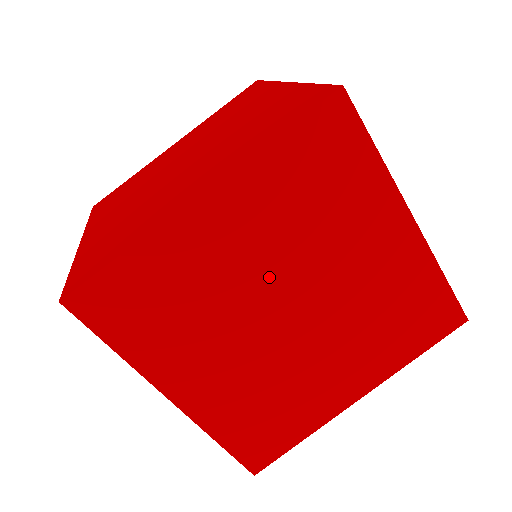
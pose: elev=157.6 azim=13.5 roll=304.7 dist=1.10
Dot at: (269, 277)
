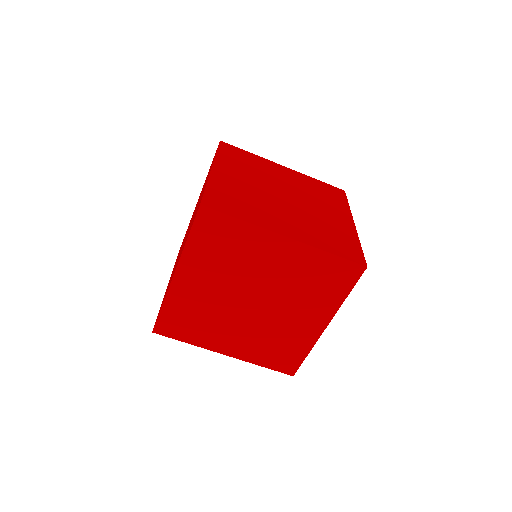
Dot at: (229, 292)
